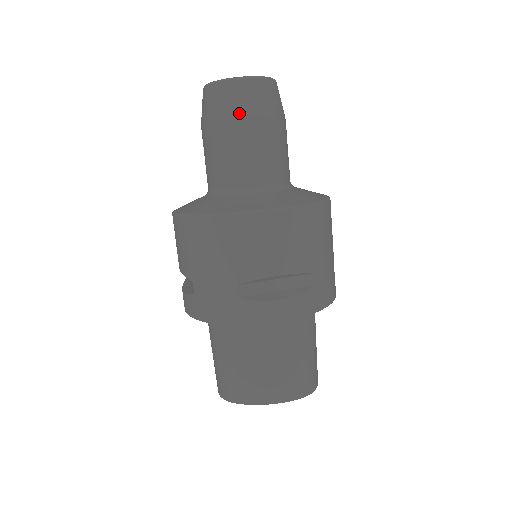
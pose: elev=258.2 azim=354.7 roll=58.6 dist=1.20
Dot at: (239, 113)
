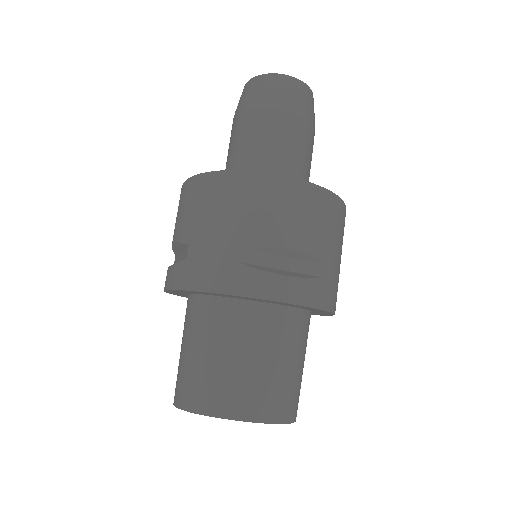
Dot at: (278, 101)
